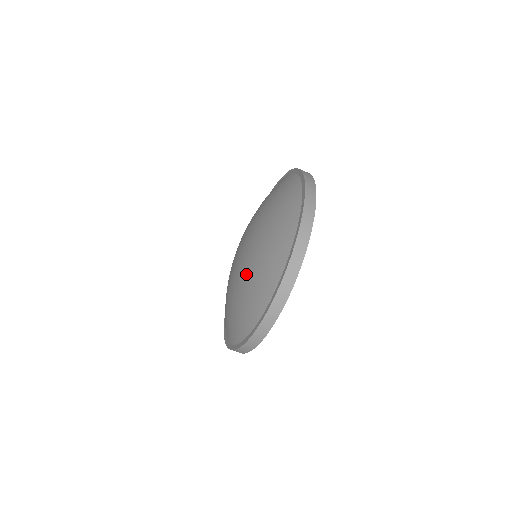
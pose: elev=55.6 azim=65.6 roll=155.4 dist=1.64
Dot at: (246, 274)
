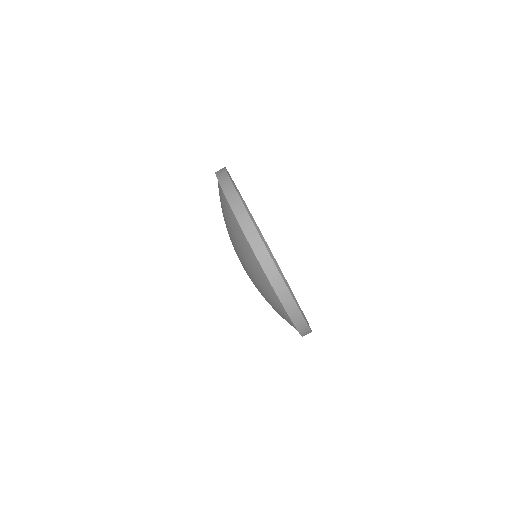
Dot at: occluded
